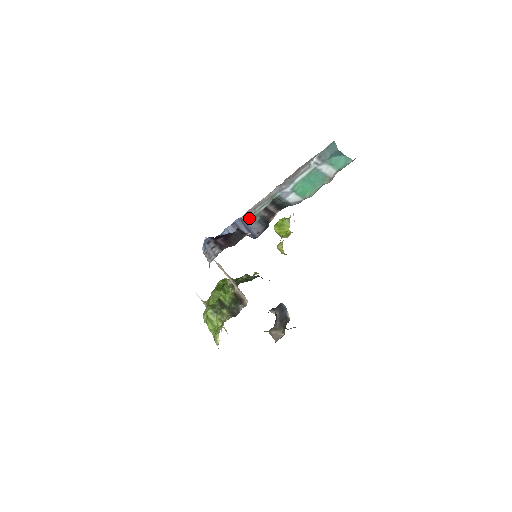
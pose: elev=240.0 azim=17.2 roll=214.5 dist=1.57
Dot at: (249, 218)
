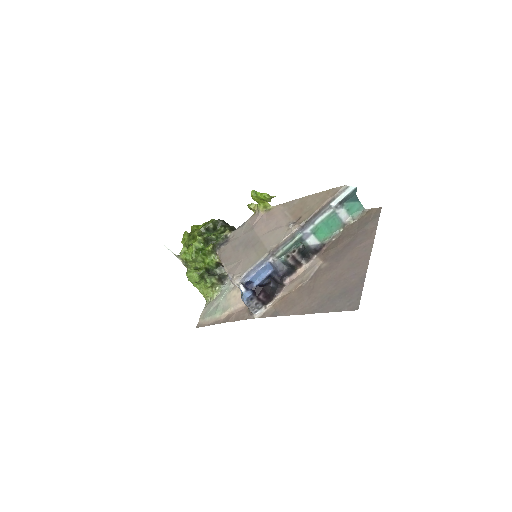
Dot at: (274, 258)
